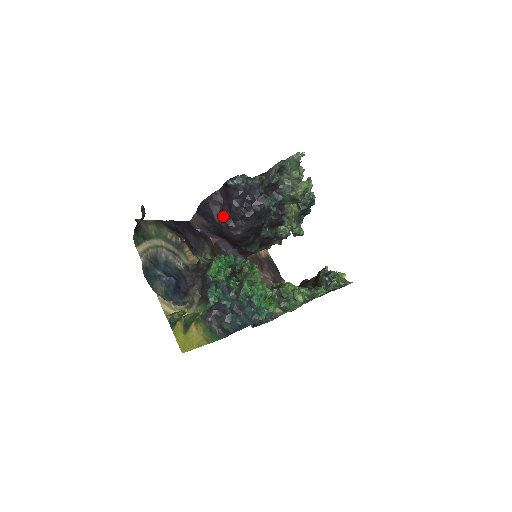
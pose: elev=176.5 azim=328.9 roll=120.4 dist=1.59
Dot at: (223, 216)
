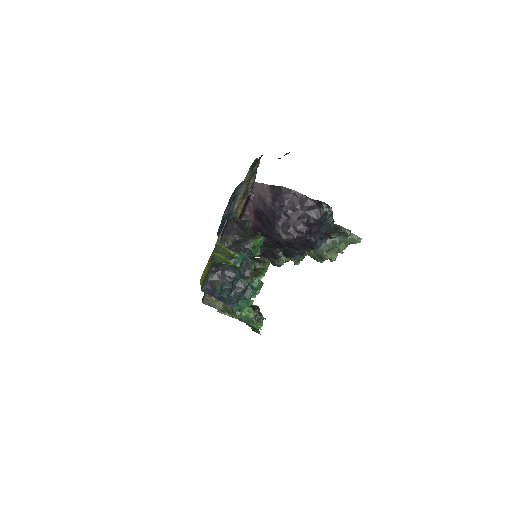
Dot at: (290, 215)
